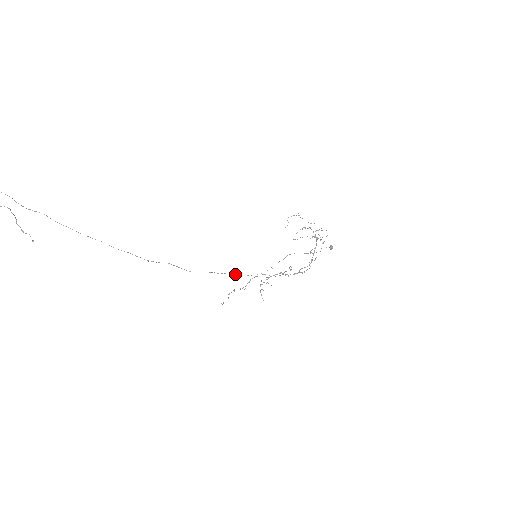
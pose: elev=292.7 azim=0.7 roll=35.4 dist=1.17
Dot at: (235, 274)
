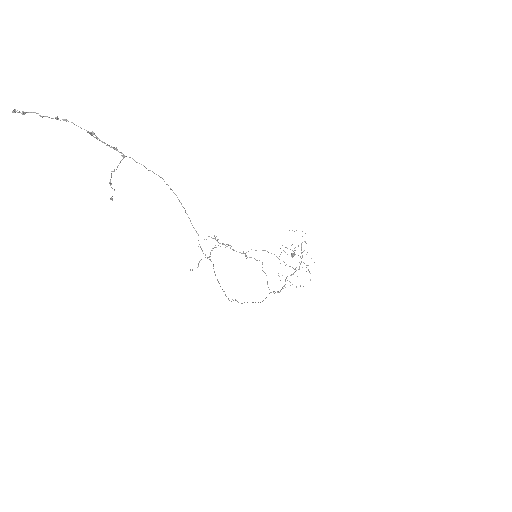
Dot at: occluded
